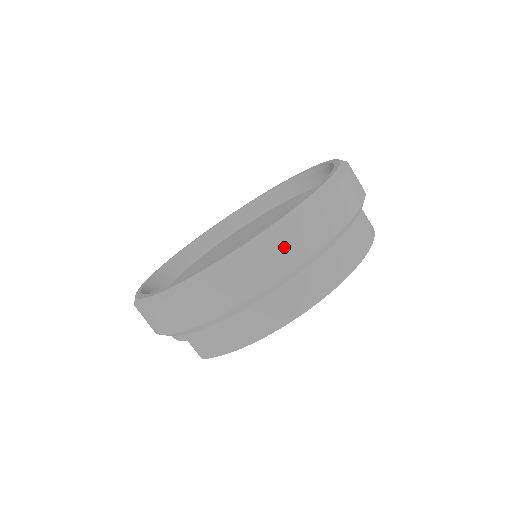
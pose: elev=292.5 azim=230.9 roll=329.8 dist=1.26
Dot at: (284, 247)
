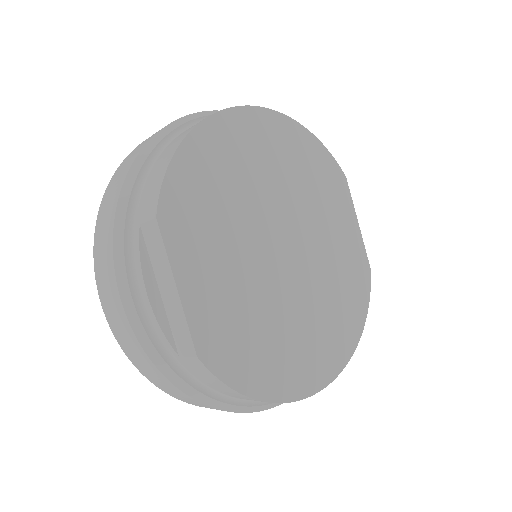
Dot at: occluded
